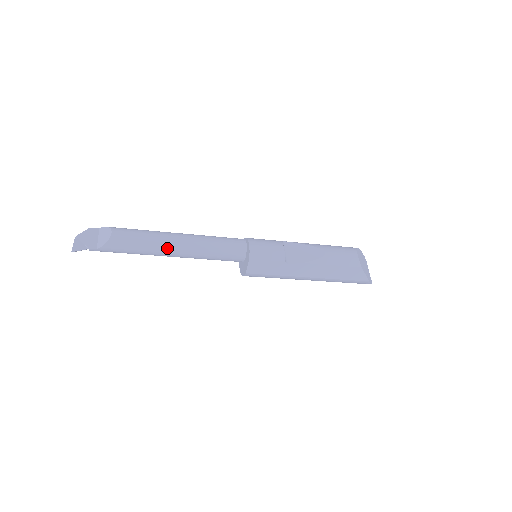
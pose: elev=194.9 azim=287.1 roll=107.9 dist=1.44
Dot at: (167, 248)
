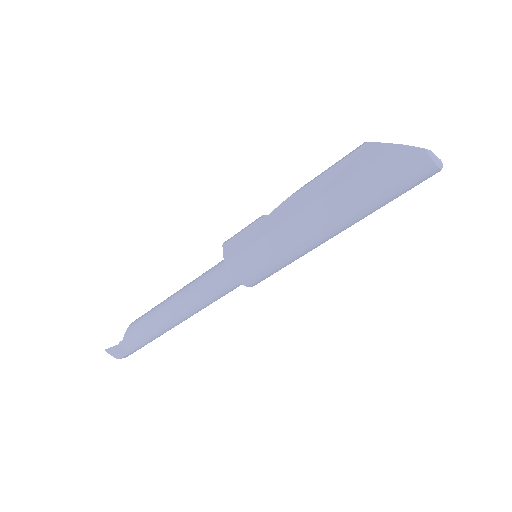
Dot at: (168, 301)
